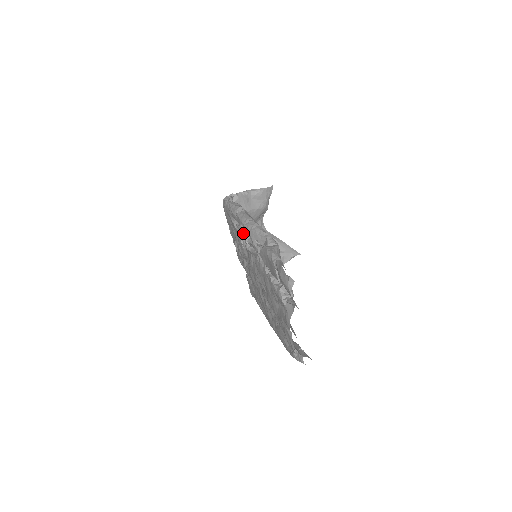
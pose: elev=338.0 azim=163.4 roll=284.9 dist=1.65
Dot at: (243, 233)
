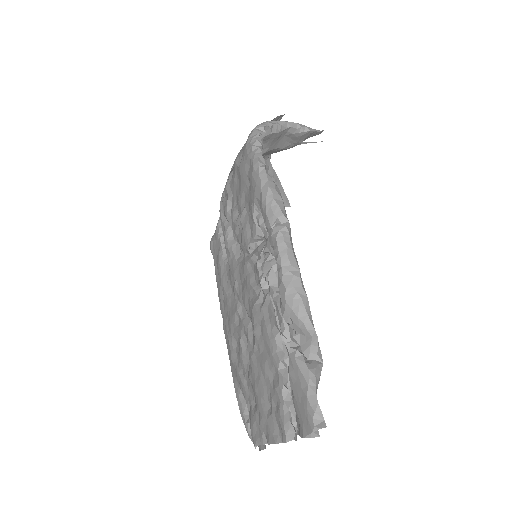
Dot at: (266, 252)
